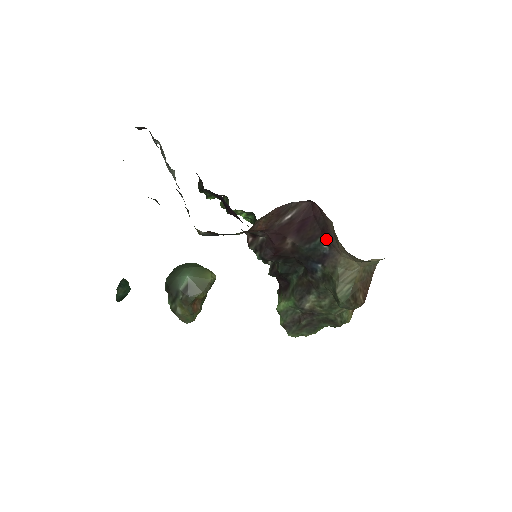
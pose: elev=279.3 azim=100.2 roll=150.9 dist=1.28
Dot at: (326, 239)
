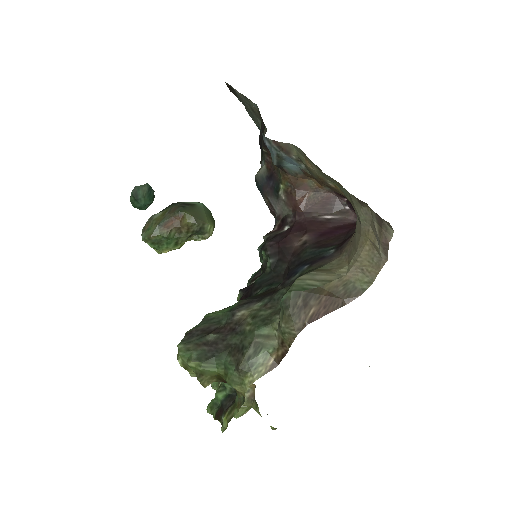
Dot at: (340, 246)
